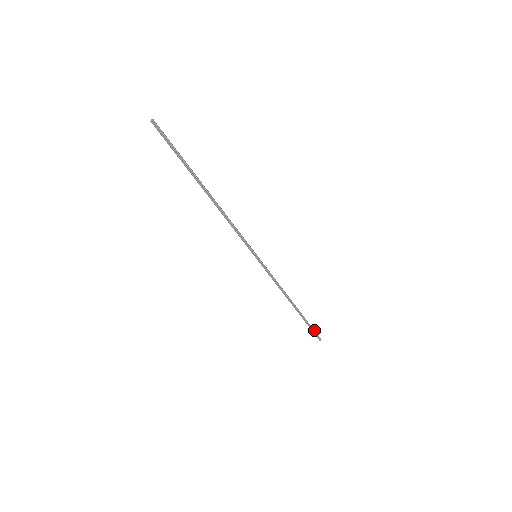
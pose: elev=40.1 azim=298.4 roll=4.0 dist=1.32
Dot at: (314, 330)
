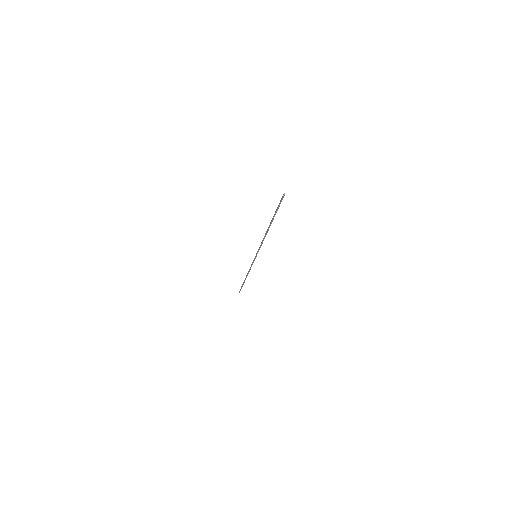
Dot at: occluded
